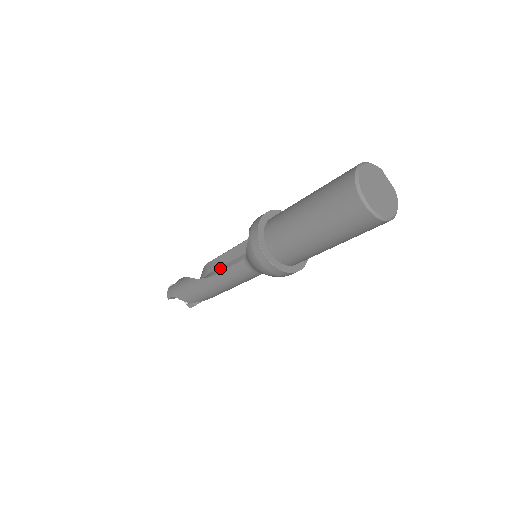
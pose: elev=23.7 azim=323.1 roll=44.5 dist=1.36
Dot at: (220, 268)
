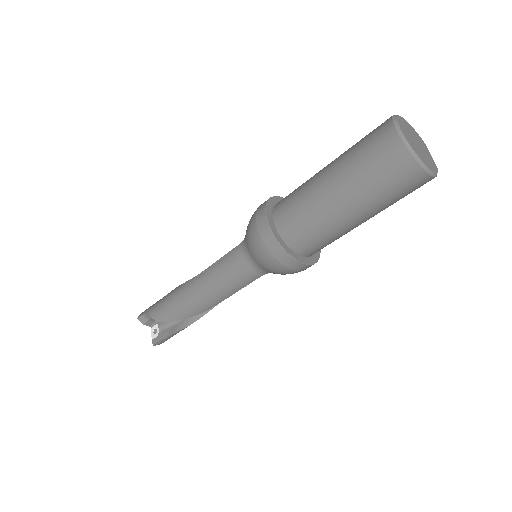
Dot at: occluded
